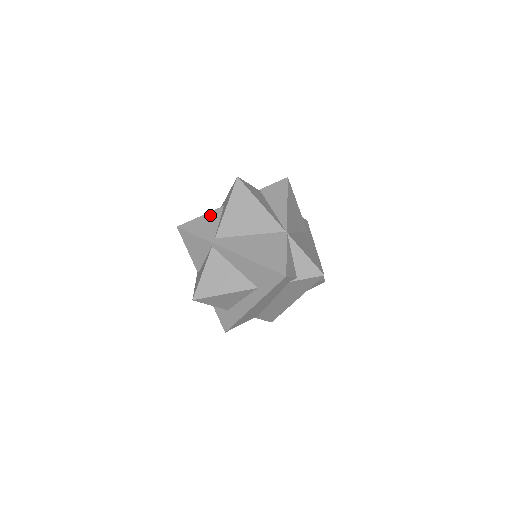
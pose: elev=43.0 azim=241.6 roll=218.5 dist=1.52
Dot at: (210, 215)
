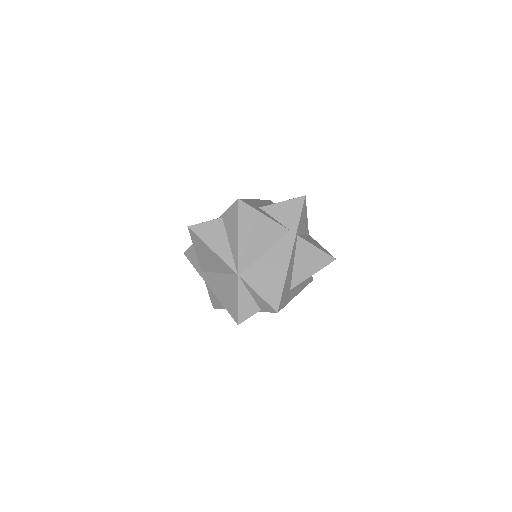
Dot at: occluded
